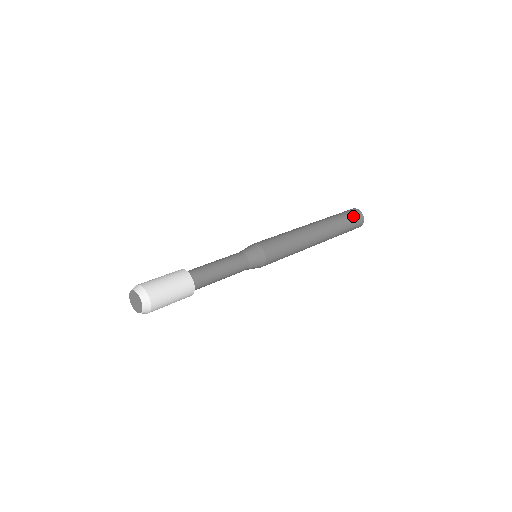
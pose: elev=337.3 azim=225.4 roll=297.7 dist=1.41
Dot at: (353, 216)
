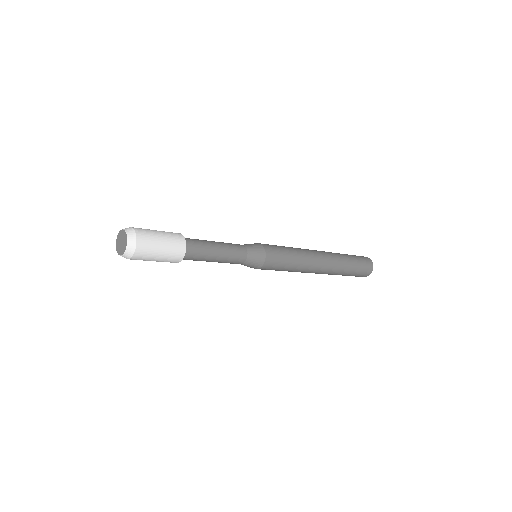
Dot at: (357, 256)
